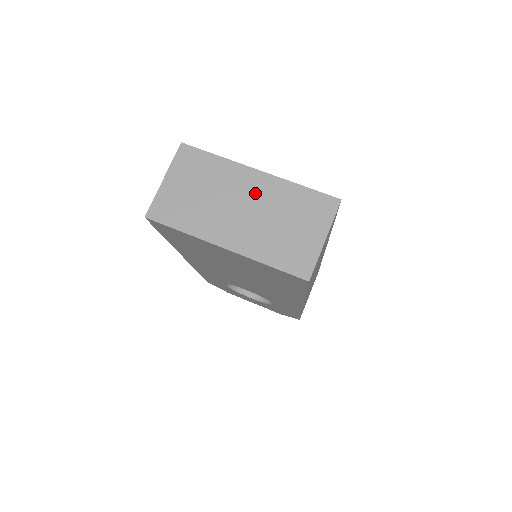
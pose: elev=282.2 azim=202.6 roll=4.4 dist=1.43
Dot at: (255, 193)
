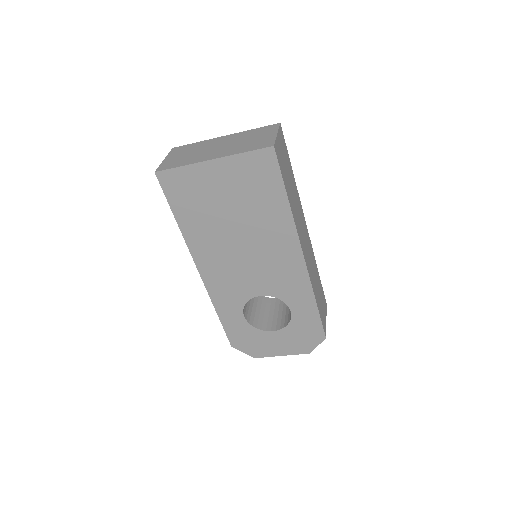
Dot at: (225, 141)
